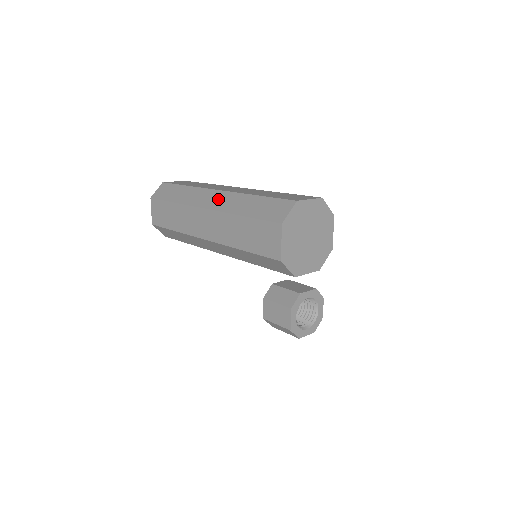
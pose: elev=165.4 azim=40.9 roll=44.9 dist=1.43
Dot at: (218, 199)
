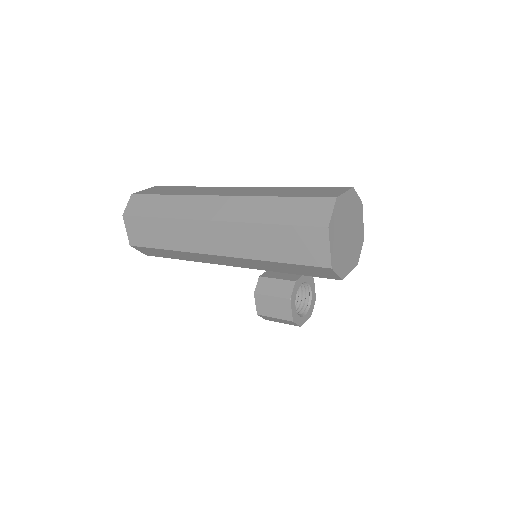
Dot at: (224, 207)
